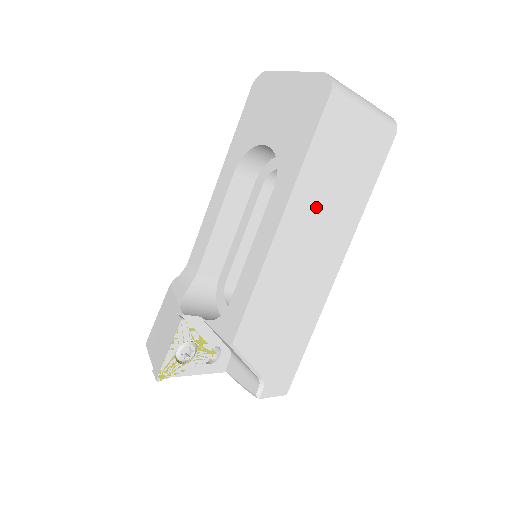
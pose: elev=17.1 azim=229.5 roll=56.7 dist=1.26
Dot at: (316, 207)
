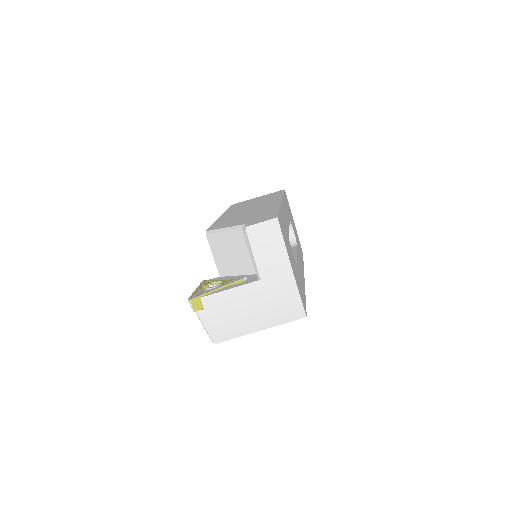
Dot at: (244, 207)
